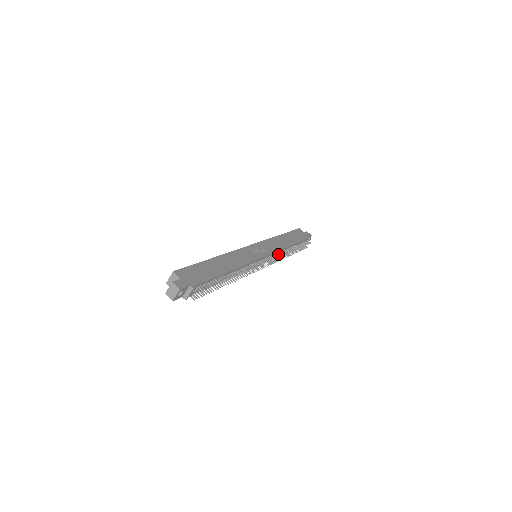
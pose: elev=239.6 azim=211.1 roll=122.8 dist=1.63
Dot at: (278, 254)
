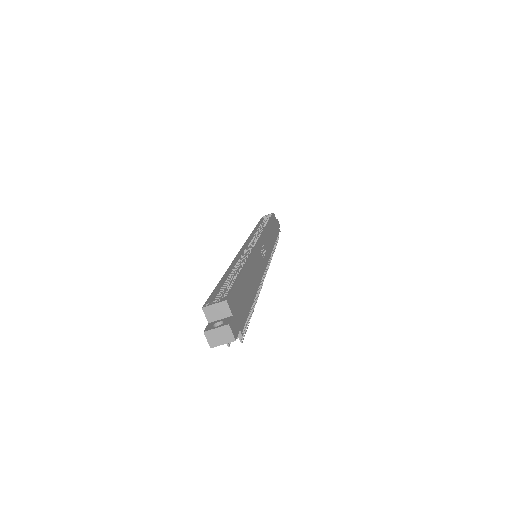
Dot at: occluded
